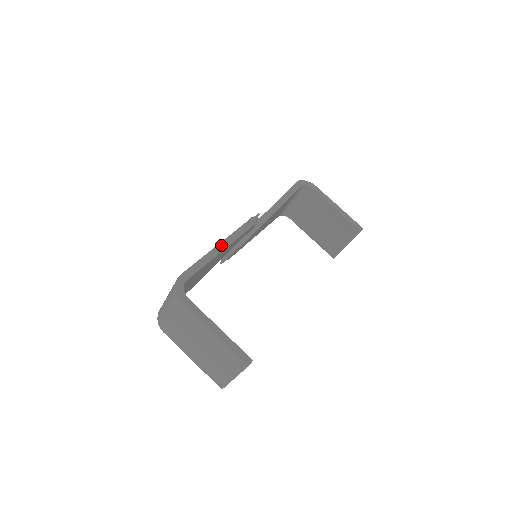
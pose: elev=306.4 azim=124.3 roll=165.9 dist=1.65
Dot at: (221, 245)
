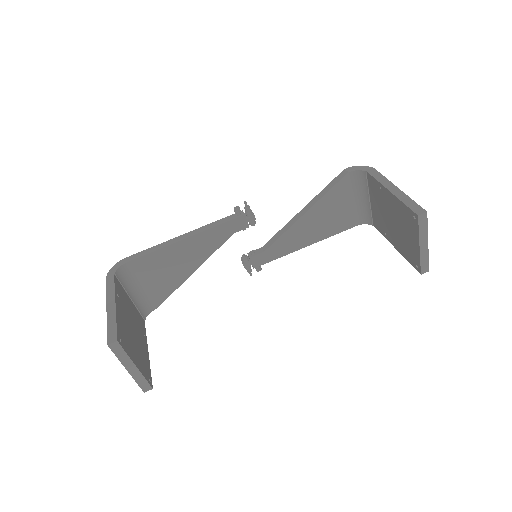
Dot at: (187, 234)
